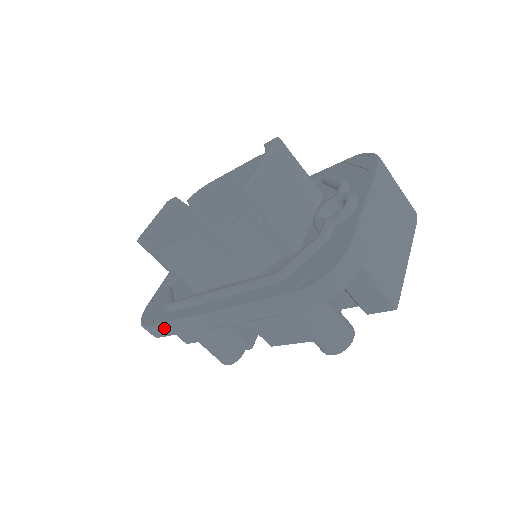
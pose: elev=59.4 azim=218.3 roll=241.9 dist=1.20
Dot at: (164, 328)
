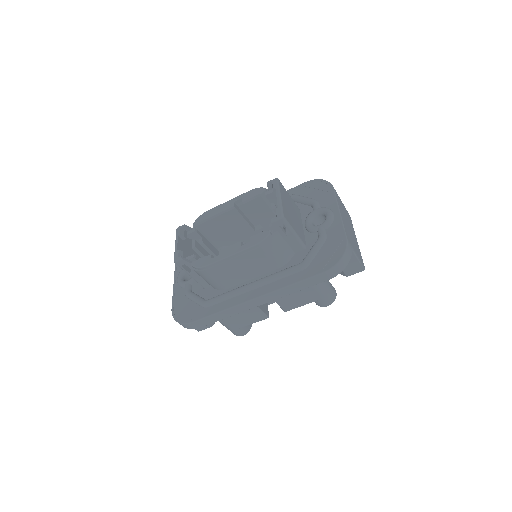
Dot at: (208, 319)
